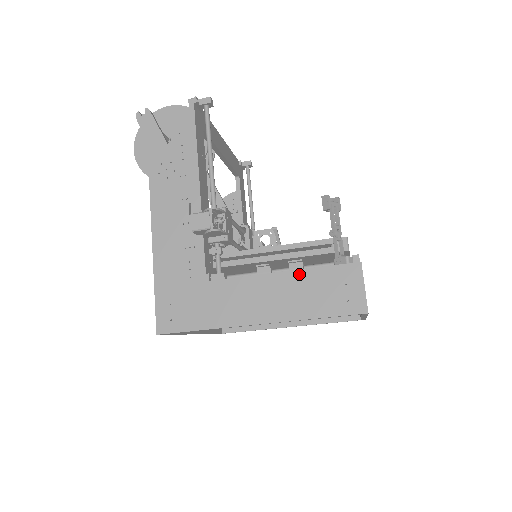
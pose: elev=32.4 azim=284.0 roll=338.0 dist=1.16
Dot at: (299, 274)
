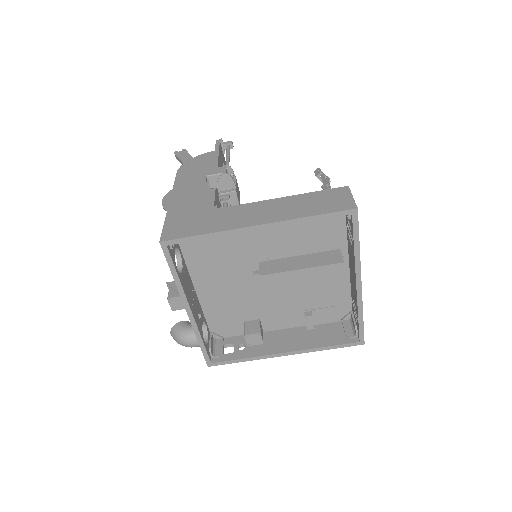
Dot at: (296, 197)
